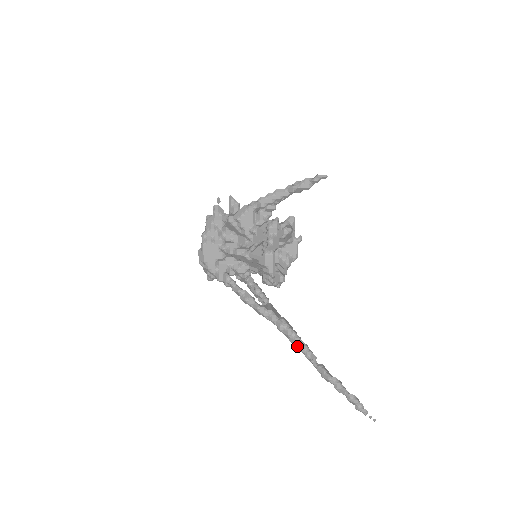
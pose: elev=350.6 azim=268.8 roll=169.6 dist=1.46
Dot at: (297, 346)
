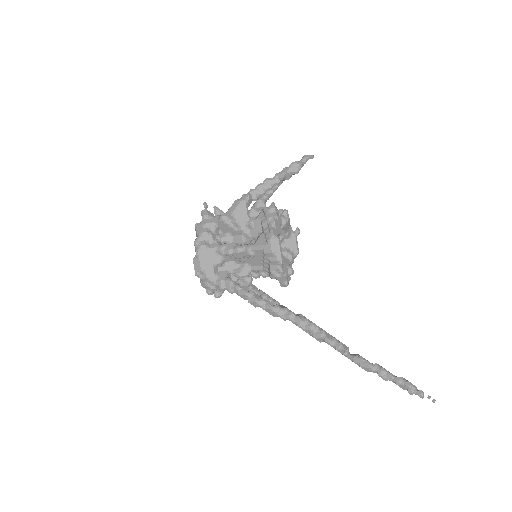
Dot at: (324, 340)
